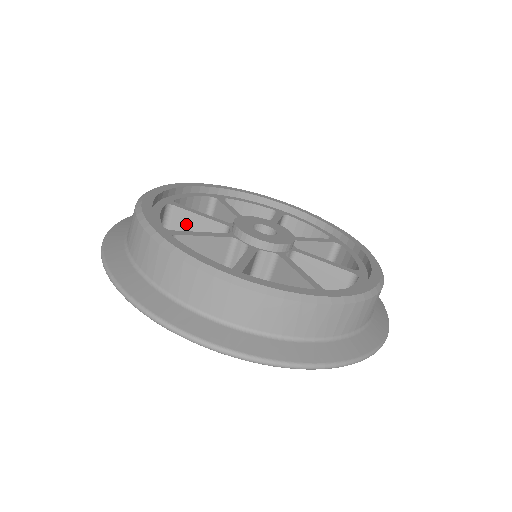
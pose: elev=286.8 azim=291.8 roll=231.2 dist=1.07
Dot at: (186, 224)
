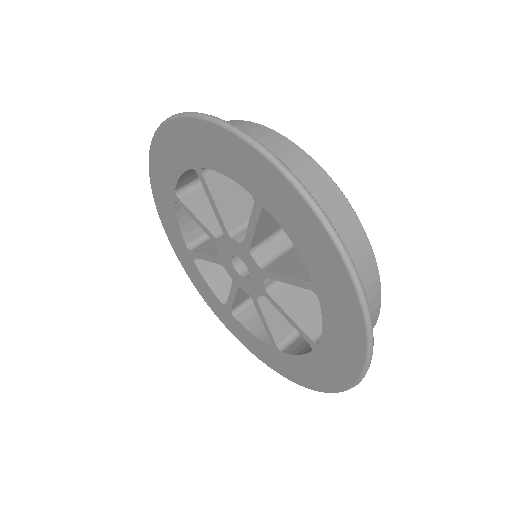
Dot at: occluded
